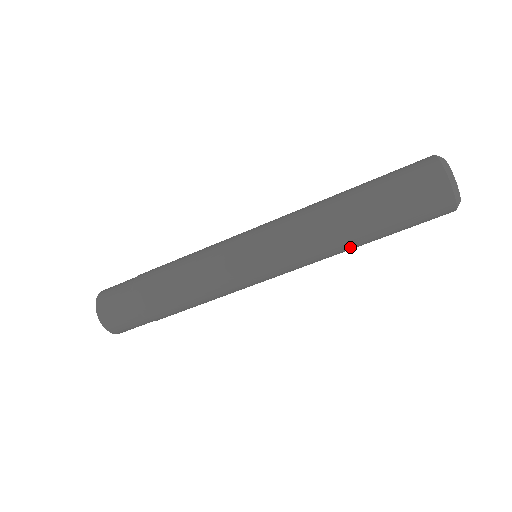
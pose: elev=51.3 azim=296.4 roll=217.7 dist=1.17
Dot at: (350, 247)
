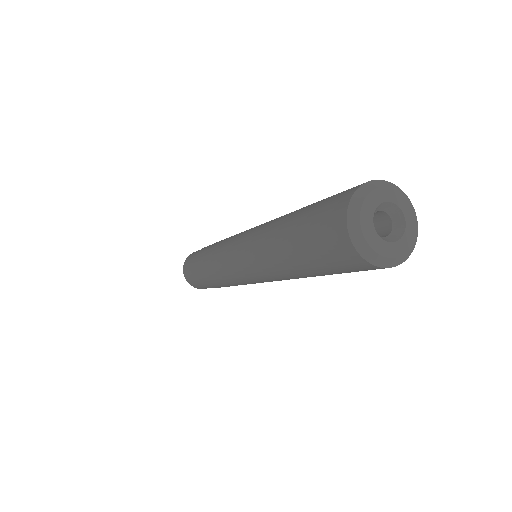
Dot at: occluded
